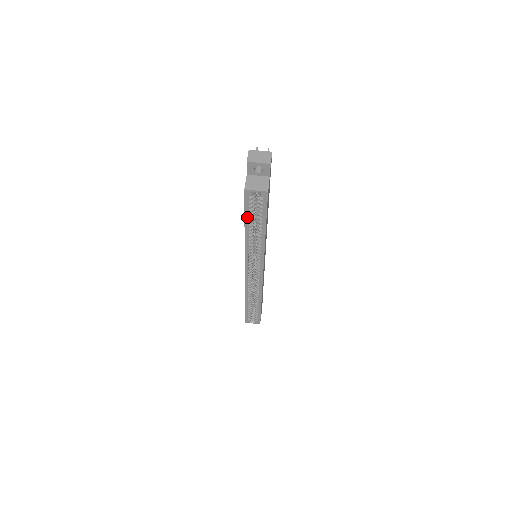
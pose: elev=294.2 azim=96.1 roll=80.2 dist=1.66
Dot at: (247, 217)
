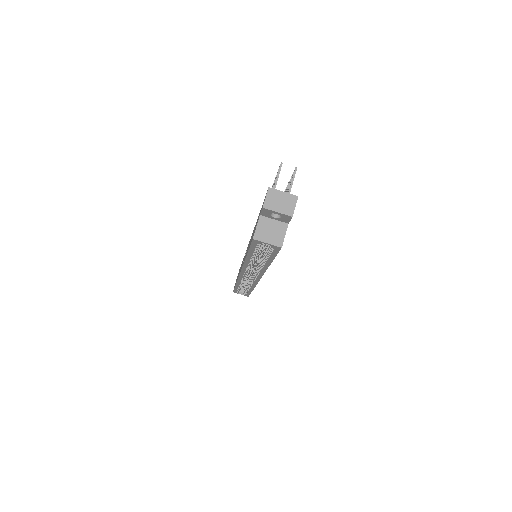
Dot at: (251, 252)
